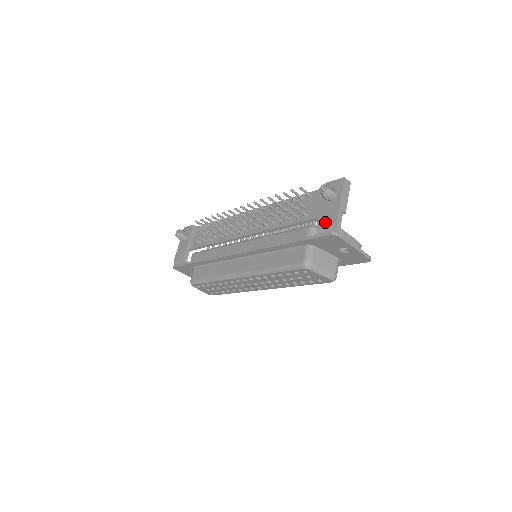
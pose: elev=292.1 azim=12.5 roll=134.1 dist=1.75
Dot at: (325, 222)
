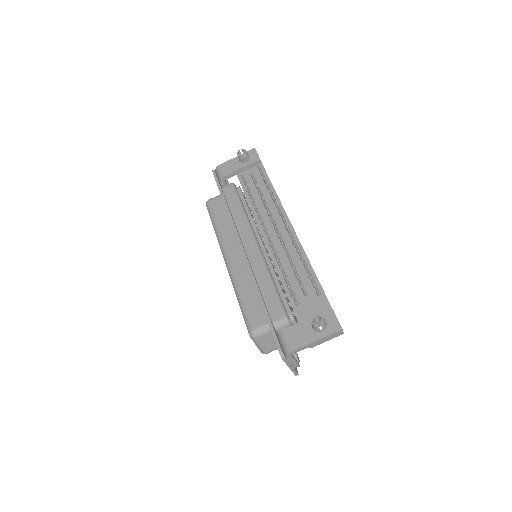
Dot at: (290, 337)
